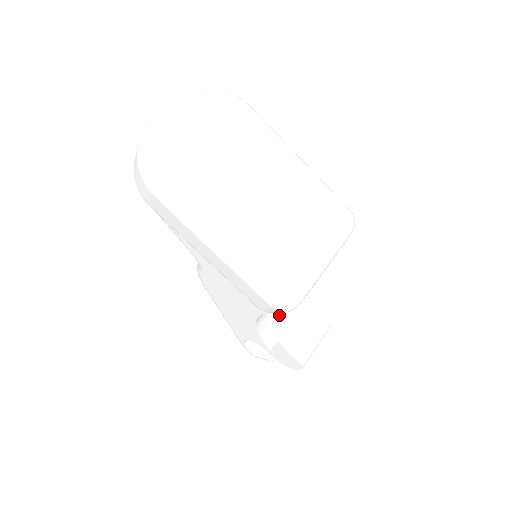
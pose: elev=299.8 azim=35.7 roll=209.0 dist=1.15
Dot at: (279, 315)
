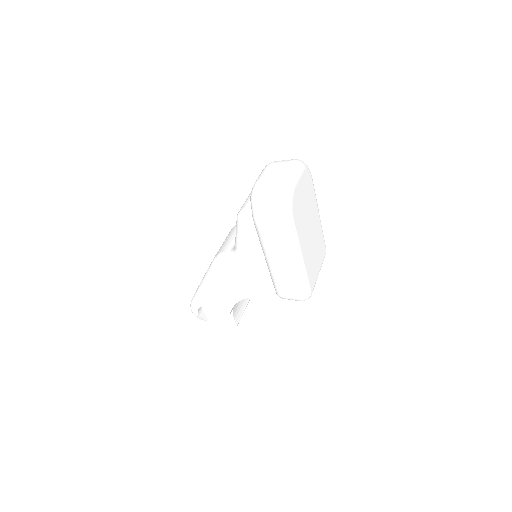
Dot at: occluded
